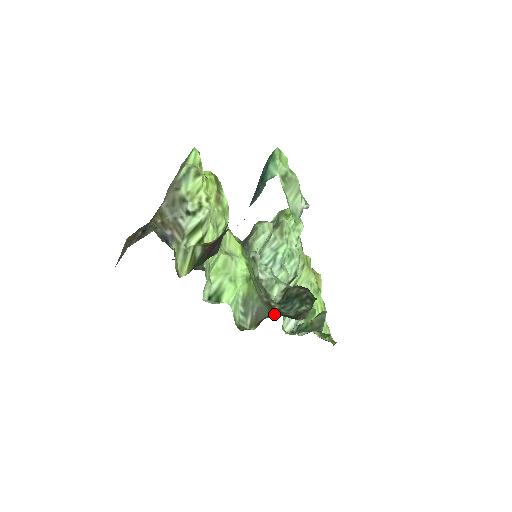
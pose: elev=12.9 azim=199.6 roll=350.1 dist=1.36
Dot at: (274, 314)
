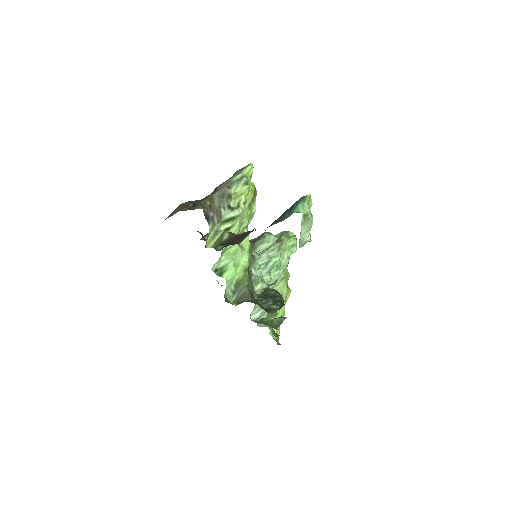
Dot at: (253, 301)
